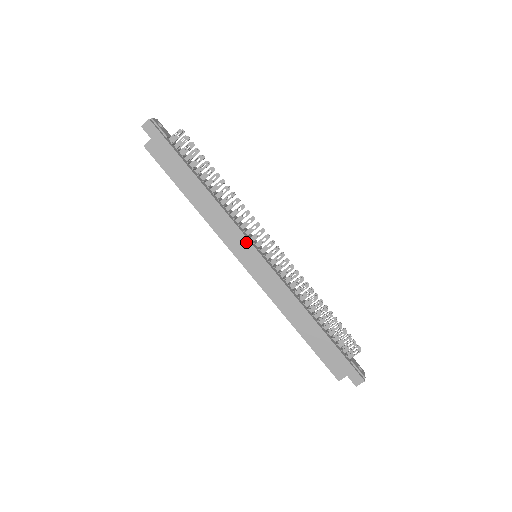
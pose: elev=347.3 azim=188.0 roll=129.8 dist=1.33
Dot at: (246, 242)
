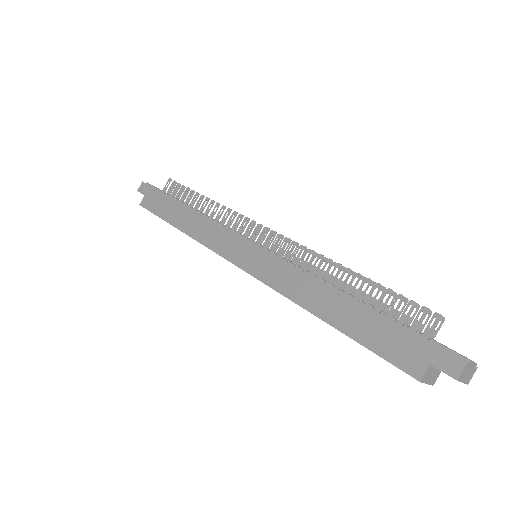
Dot at: (234, 237)
